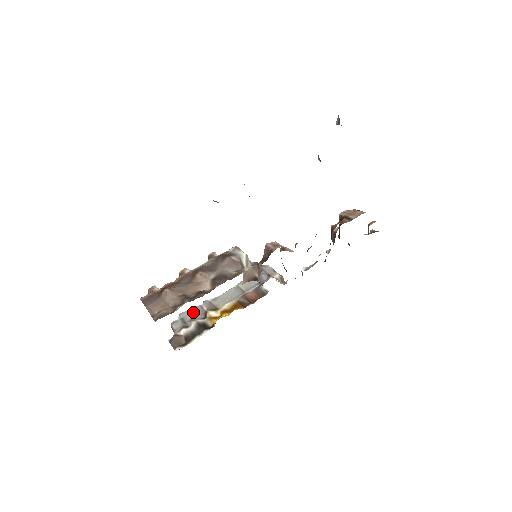
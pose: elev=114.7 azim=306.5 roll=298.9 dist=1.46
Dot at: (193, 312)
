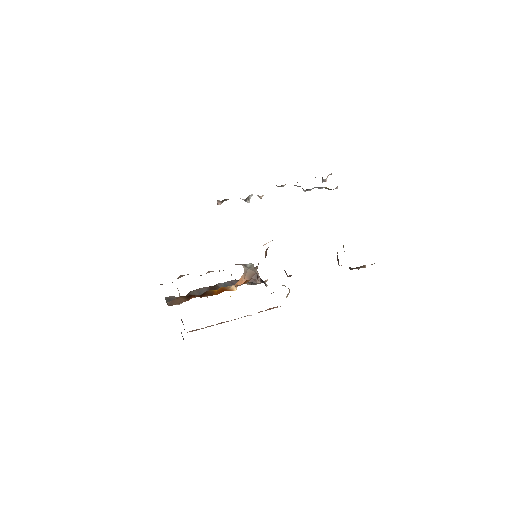
Dot at: occluded
